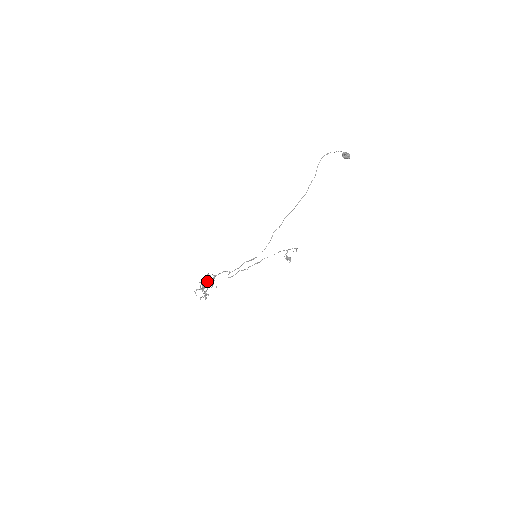
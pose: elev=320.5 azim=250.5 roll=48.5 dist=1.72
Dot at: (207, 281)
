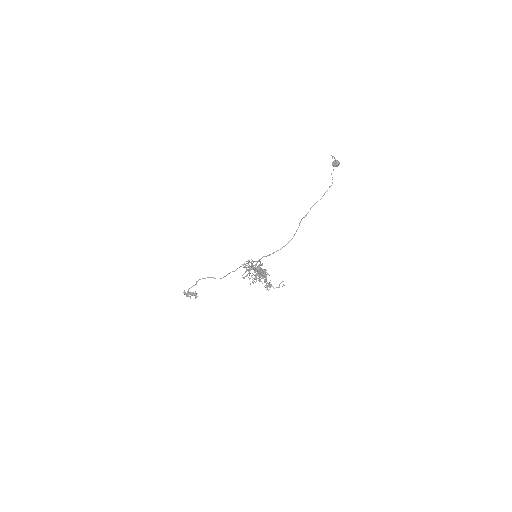
Dot at: occluded
